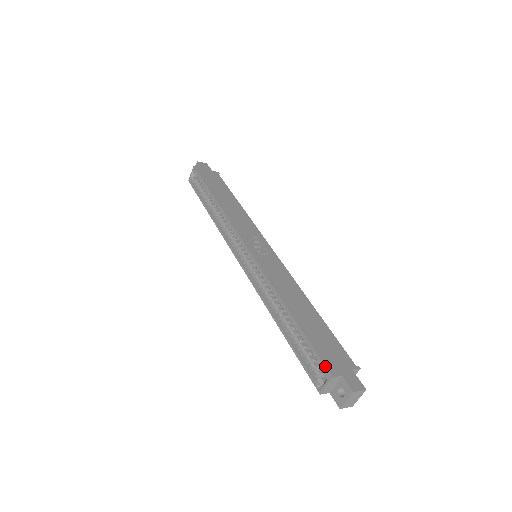
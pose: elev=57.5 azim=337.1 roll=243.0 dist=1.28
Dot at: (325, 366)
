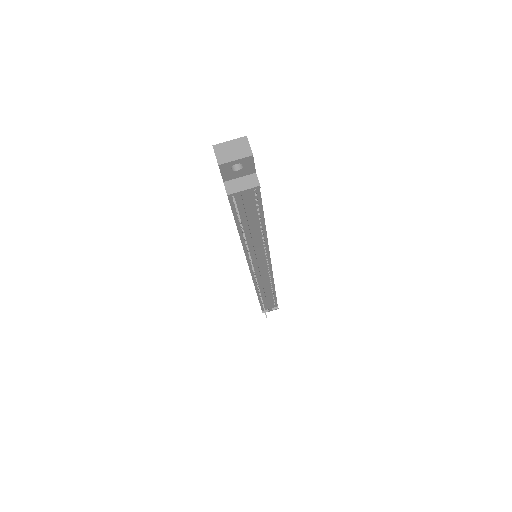
Dot at: occluded
